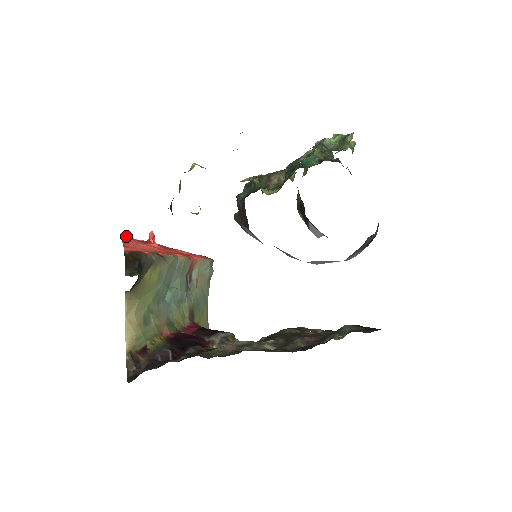
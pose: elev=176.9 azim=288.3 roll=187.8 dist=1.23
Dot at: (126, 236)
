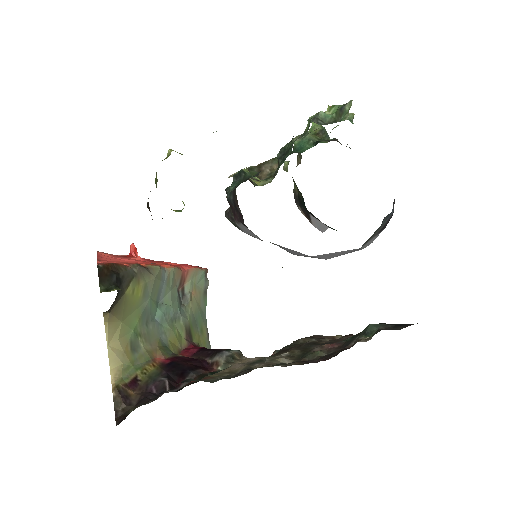
Dot at: (103, 252)
